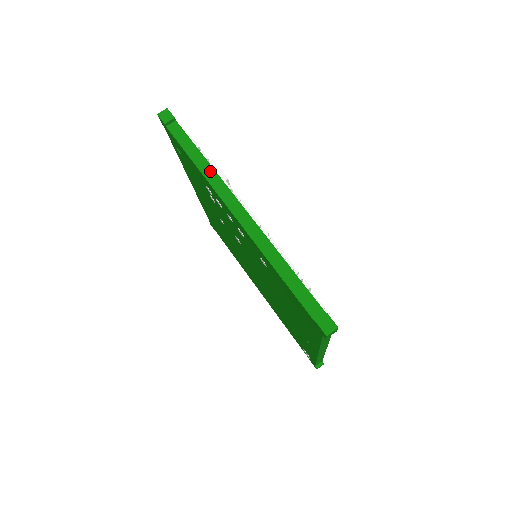
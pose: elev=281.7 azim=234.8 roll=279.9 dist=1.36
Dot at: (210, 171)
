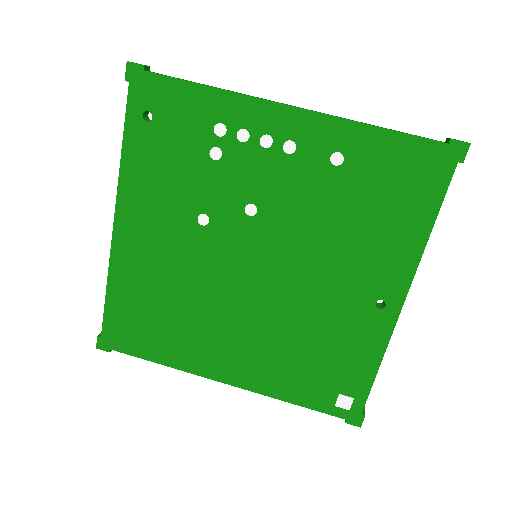
Dot at: (231, 91)
